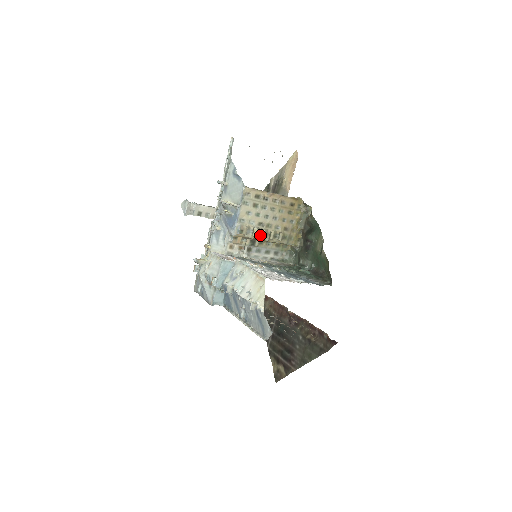
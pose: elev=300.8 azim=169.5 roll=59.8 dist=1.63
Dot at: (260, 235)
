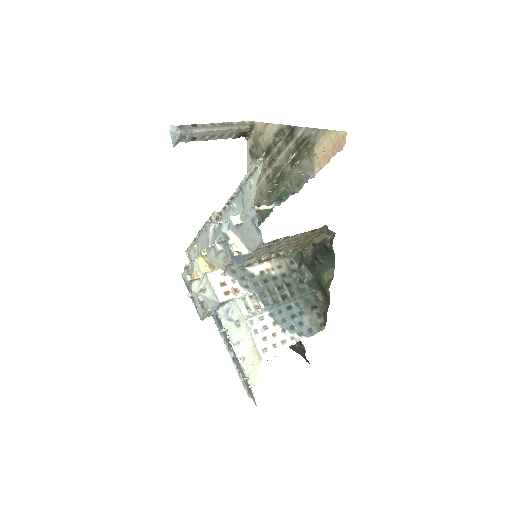
Dot at: (266, 260)
